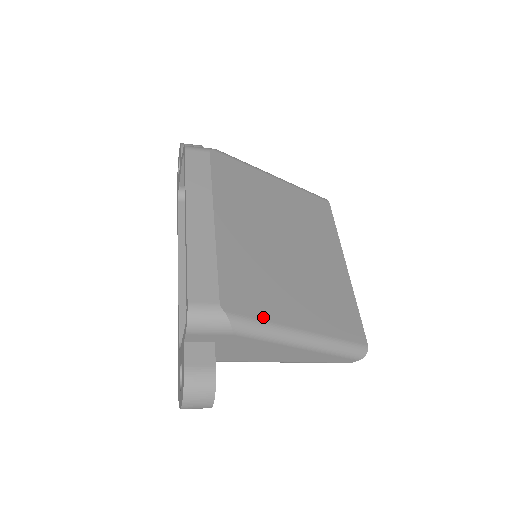
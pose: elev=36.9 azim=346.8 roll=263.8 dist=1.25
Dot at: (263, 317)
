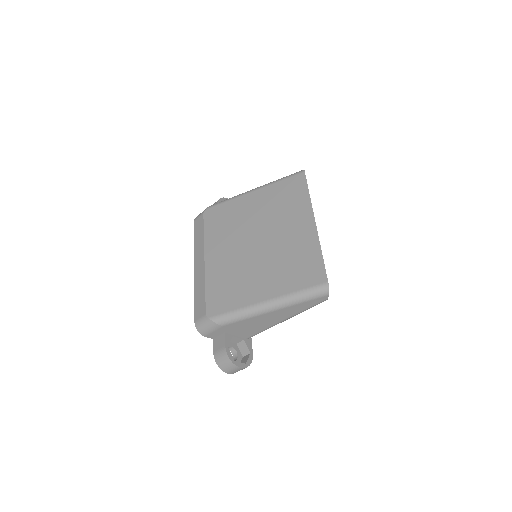
Dot at: (234, 308)
